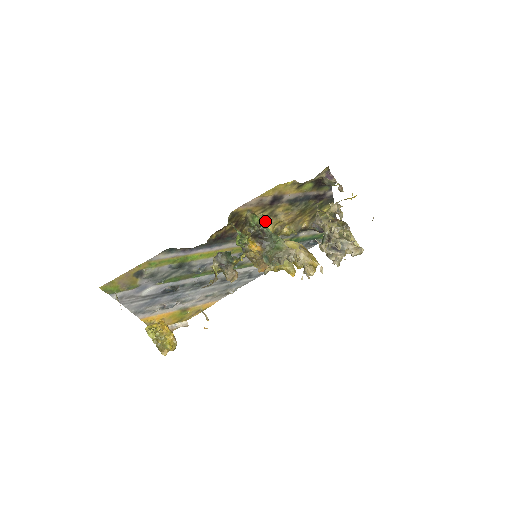
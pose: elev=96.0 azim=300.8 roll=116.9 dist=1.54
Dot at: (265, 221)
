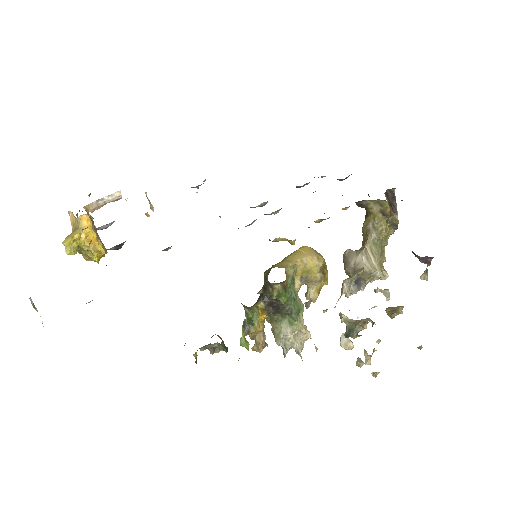
Dot at: occluded
